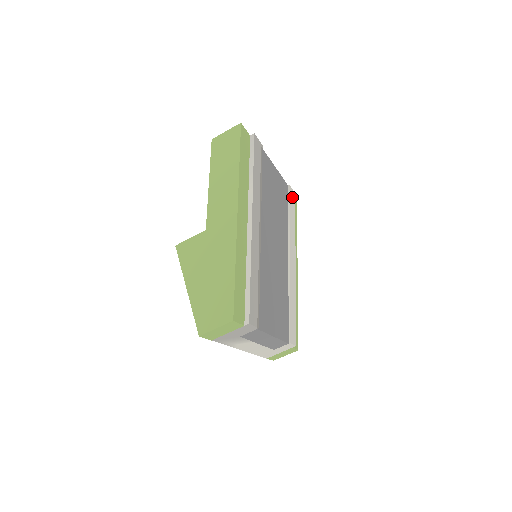
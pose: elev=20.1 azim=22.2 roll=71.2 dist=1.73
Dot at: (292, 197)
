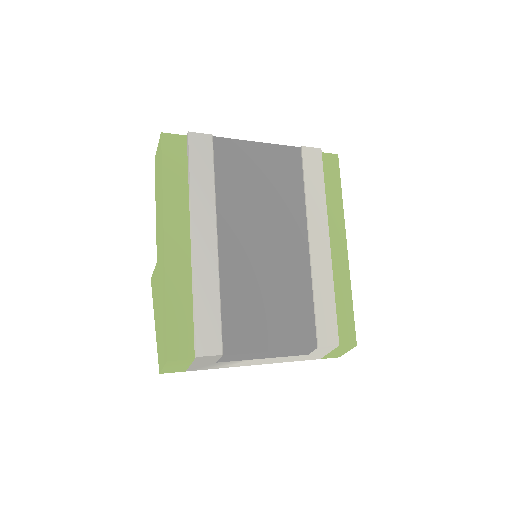
Dot at: (312, 158)
